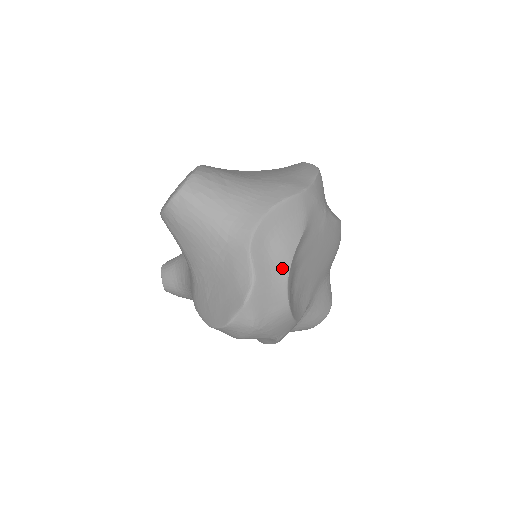
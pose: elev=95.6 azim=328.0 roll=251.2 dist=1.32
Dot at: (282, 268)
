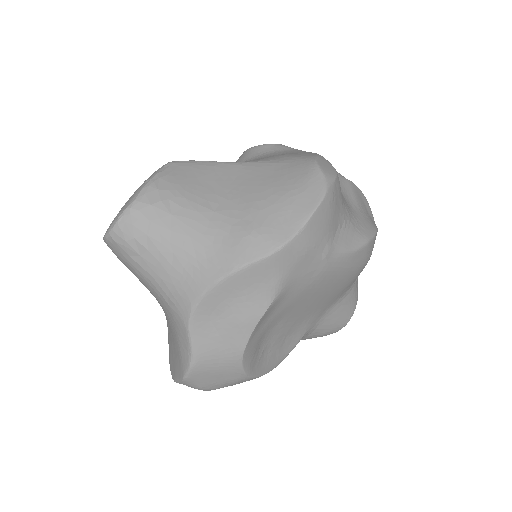
Dot at: (234, 346)
